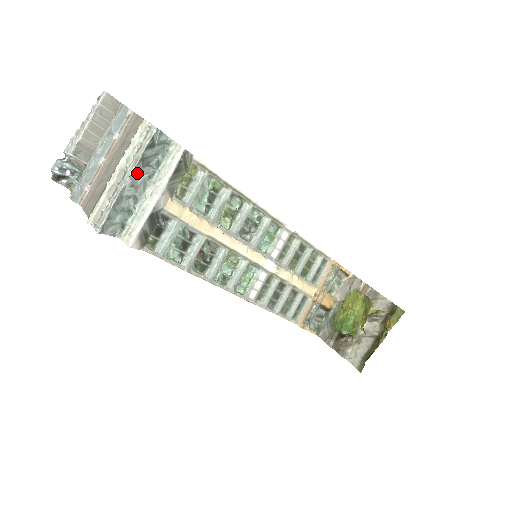
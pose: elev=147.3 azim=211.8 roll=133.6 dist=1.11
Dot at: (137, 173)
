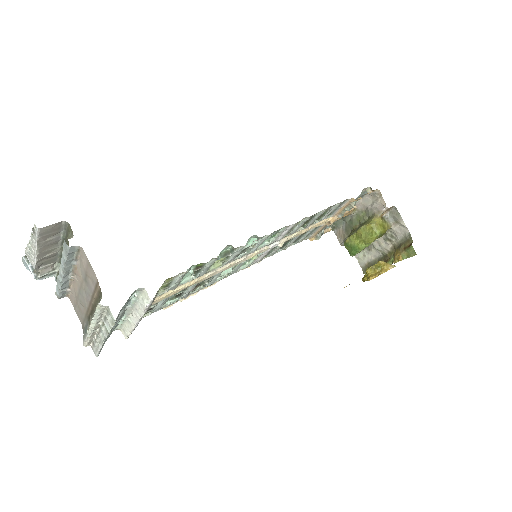
Dot at: occluded
